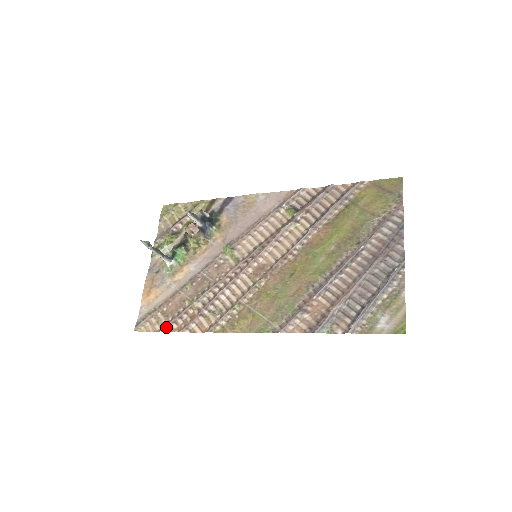
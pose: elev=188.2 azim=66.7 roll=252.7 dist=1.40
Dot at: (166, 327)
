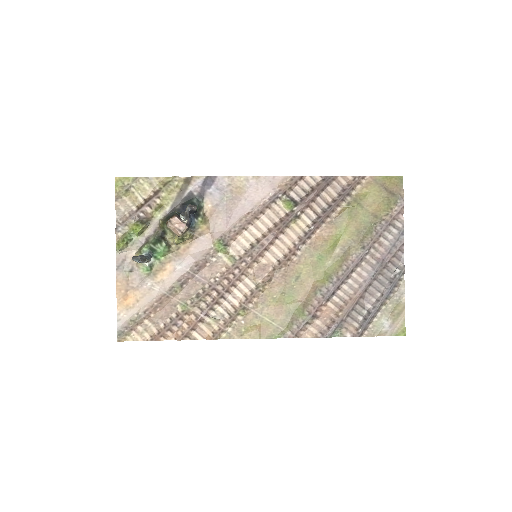
Dot at: (160, 336)
